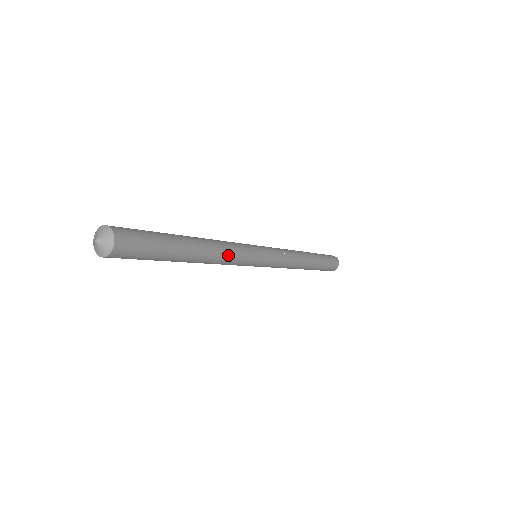
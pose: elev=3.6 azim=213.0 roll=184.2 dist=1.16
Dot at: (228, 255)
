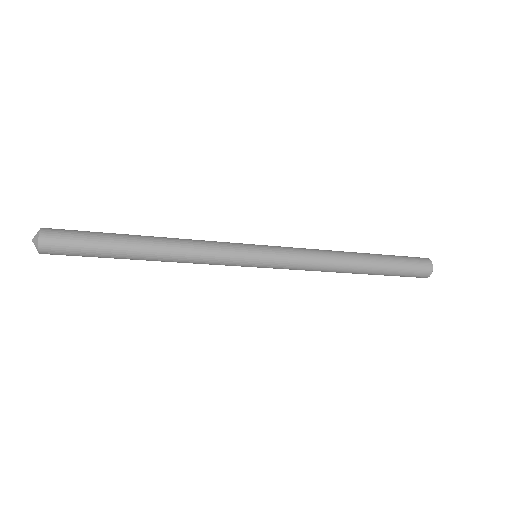
Dot at: (193, 252)
